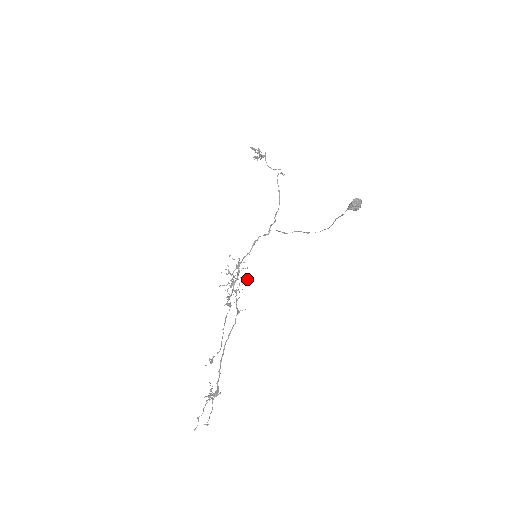
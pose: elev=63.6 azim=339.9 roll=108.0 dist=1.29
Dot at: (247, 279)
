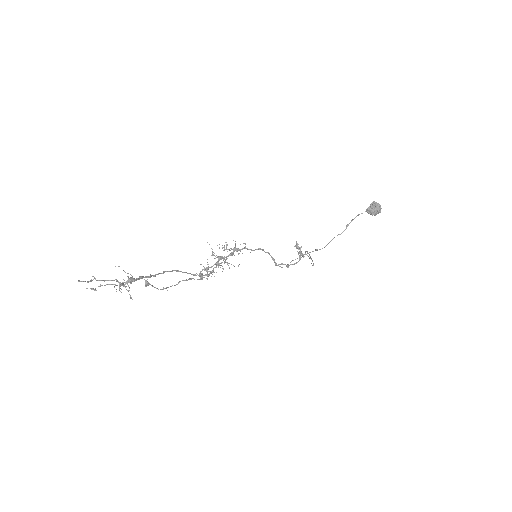
Dot at: occluded
